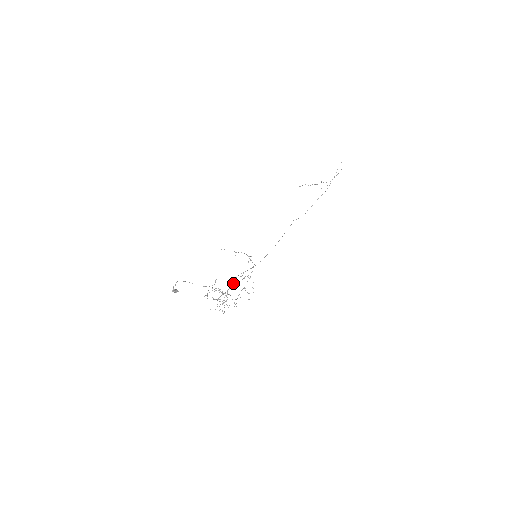
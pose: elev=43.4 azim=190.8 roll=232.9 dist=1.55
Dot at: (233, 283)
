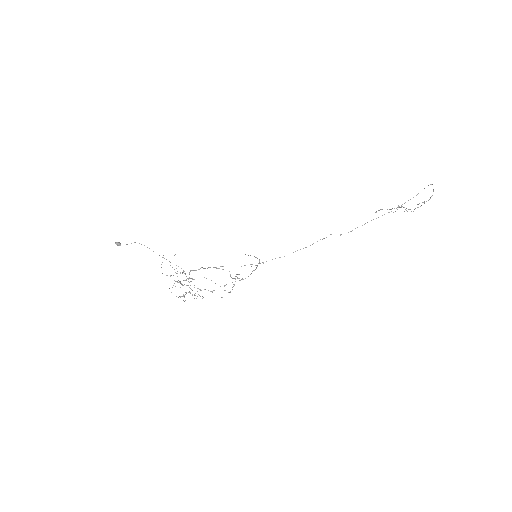
Dot at: occluded
